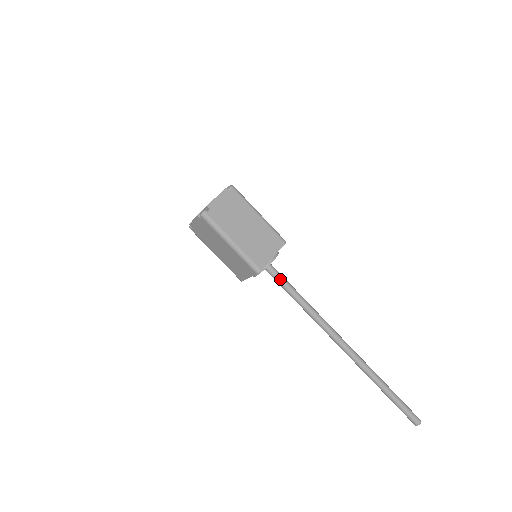
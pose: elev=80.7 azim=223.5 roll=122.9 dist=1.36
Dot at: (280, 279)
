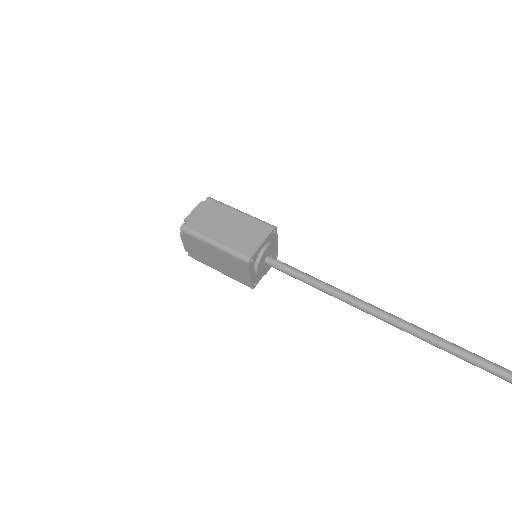
Dot at: (285, 268)
